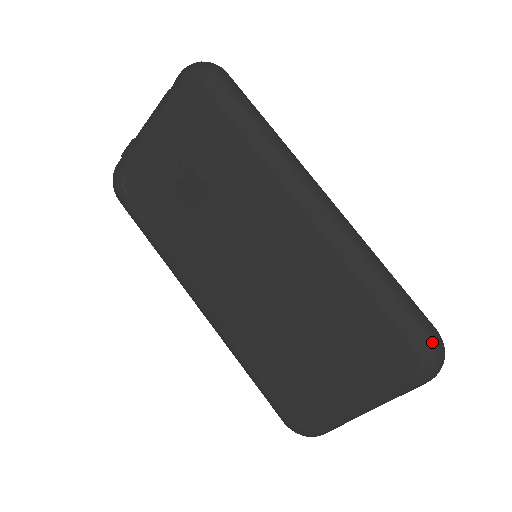
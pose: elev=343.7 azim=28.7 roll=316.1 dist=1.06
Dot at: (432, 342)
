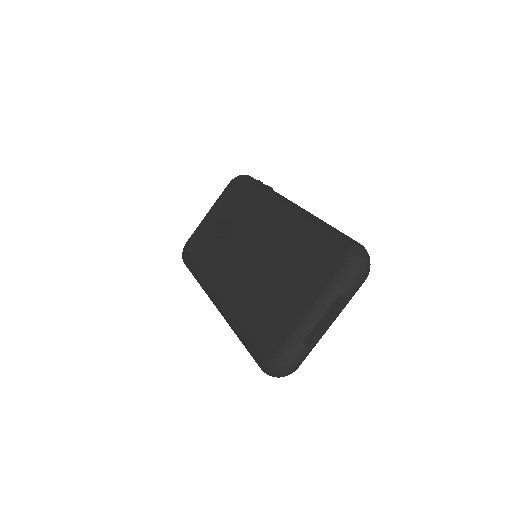
Dot at: (354, 243)
